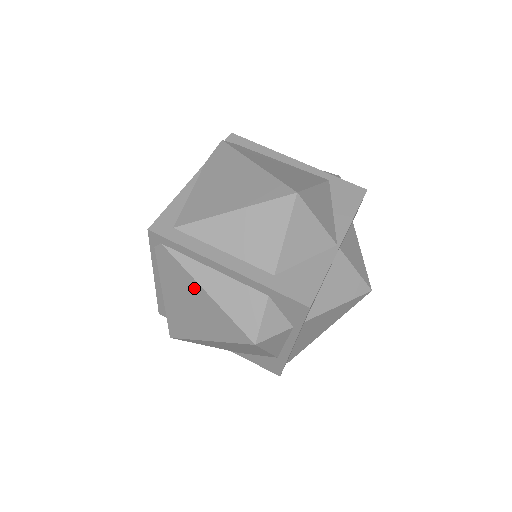
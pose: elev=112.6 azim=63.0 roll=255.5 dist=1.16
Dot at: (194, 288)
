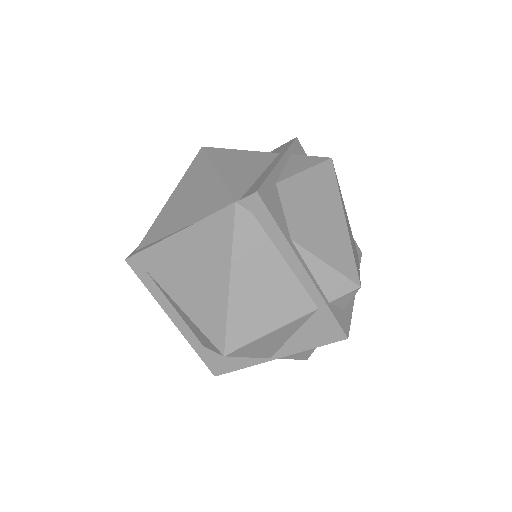
Dot at: occluded
